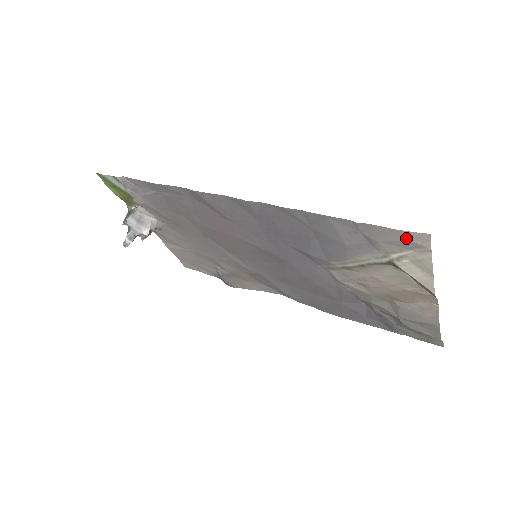
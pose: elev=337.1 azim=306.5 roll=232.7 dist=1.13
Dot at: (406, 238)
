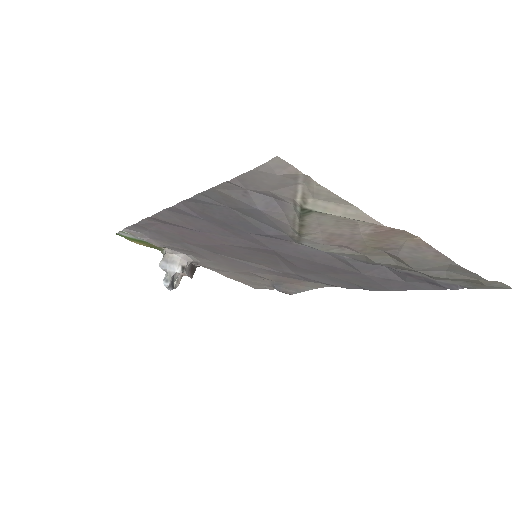
Dot at: (271, 174)
